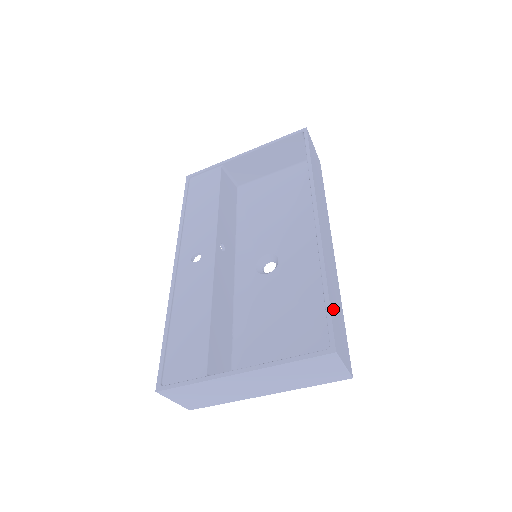
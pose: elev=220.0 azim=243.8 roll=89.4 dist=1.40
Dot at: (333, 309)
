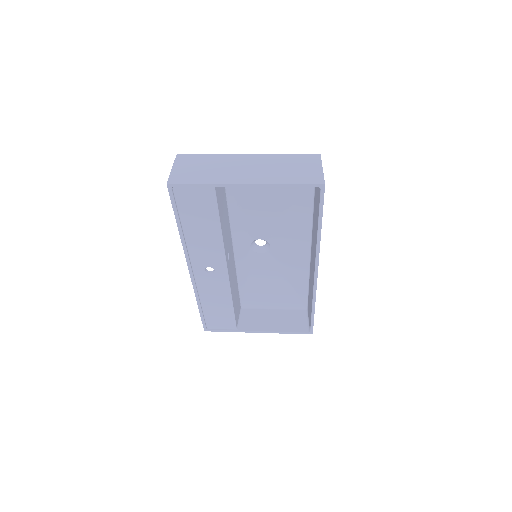
Dot at: occluded
